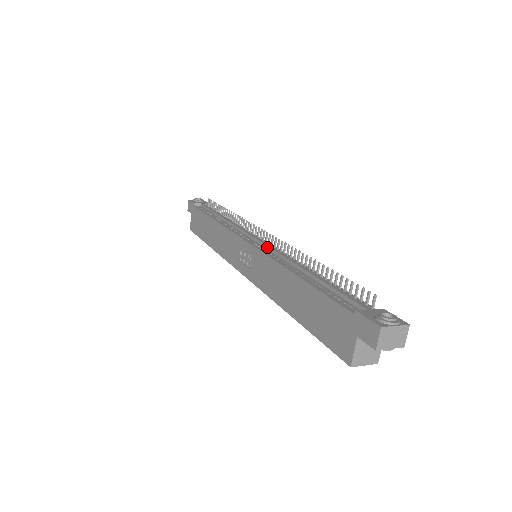
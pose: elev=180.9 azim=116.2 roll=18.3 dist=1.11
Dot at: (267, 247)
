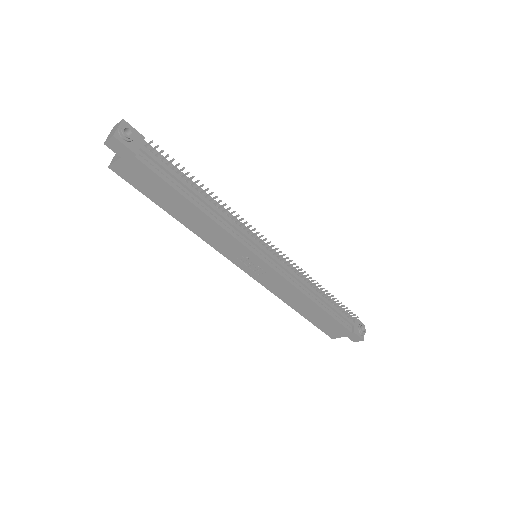
Dot at: (282, 267)
